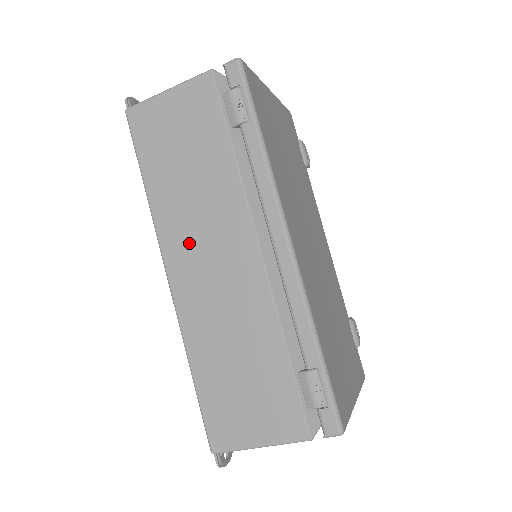
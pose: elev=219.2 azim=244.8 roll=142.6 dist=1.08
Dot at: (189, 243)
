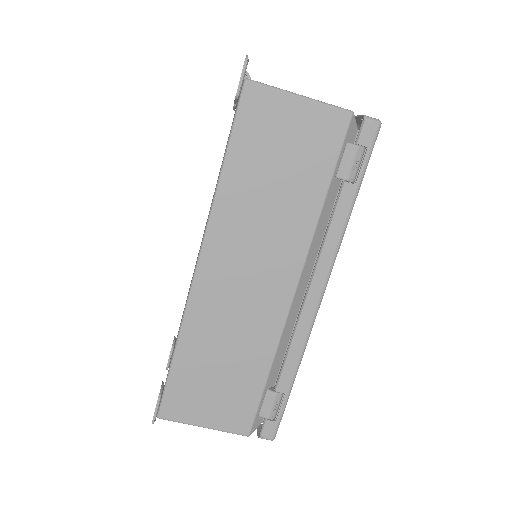
Dot at: (237, 250)
